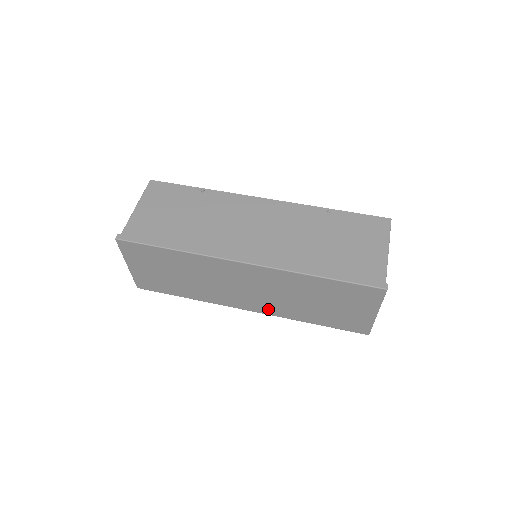
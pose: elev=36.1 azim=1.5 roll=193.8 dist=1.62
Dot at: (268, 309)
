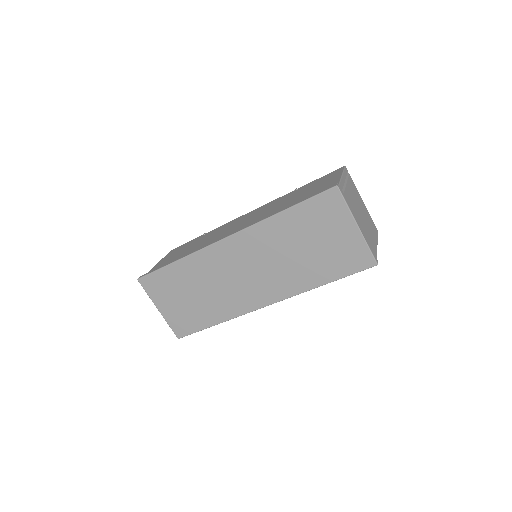
Dot at: (279, 291)
